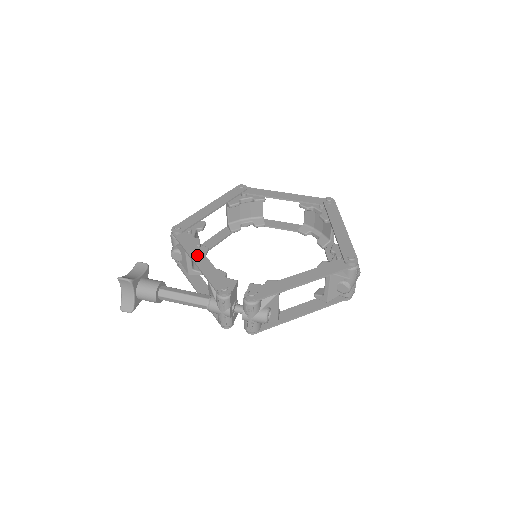
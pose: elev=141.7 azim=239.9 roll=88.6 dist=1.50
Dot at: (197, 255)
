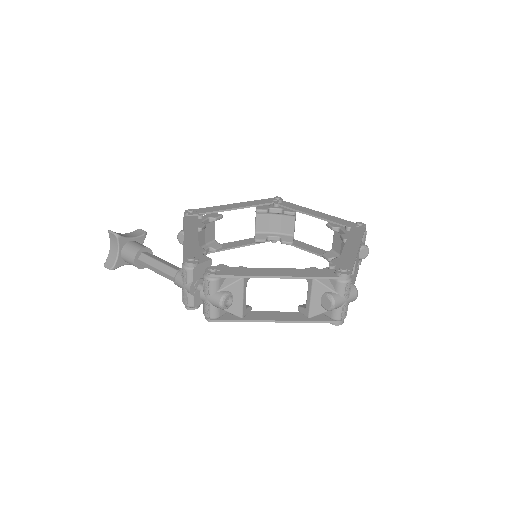
Dot at: (191, 232)
